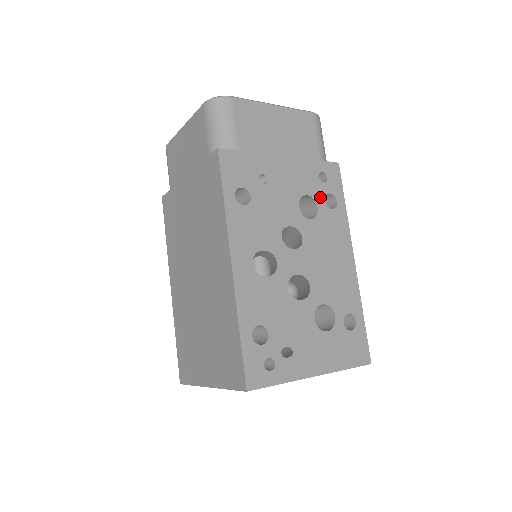
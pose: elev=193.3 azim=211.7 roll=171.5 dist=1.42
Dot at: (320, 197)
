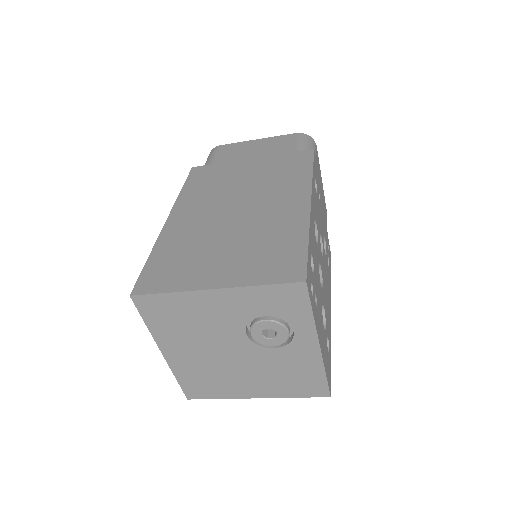
Dot at: (327, 251)
